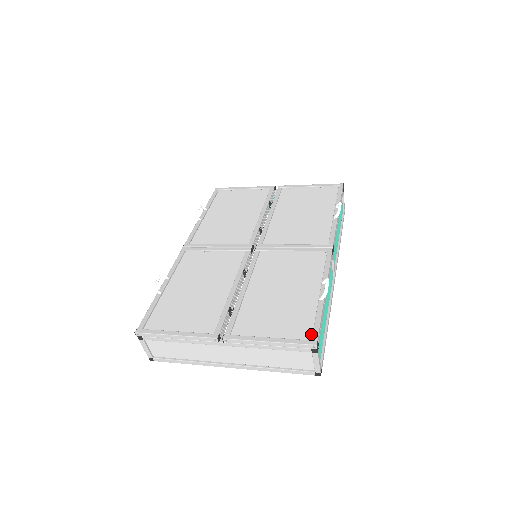
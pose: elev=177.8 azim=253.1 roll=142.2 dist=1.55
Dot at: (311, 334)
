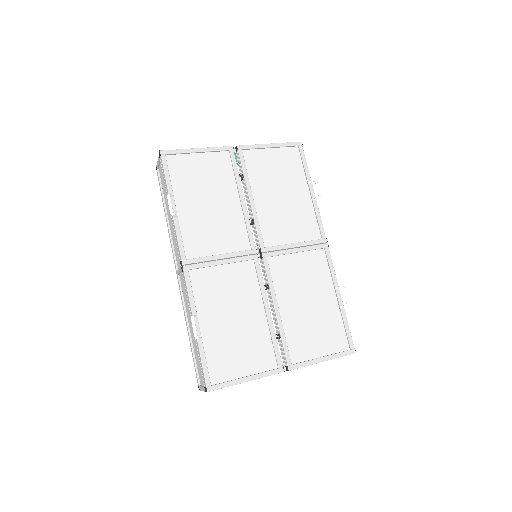
Dot at: (347, 343)
